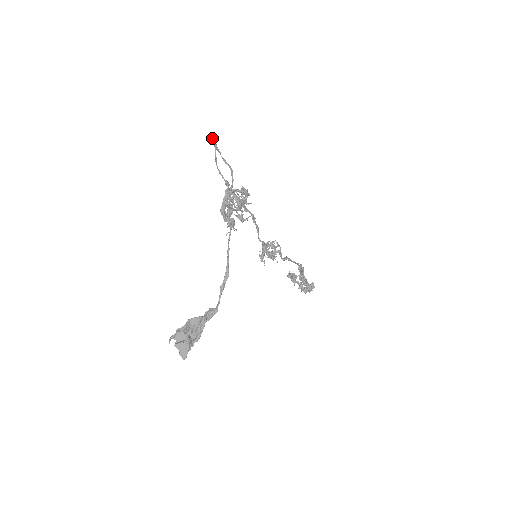
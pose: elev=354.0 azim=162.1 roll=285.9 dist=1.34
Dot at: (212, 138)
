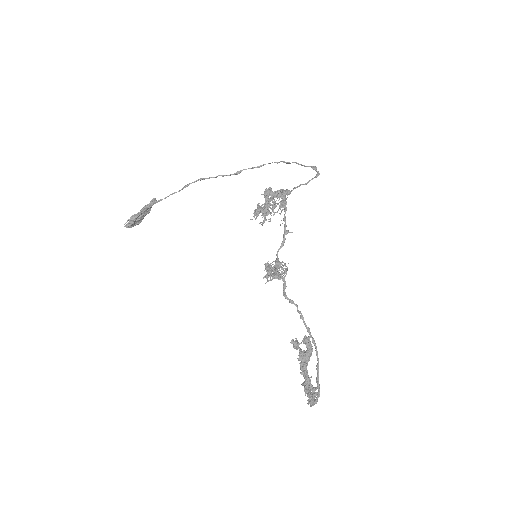
Dot at: (314, 166)
